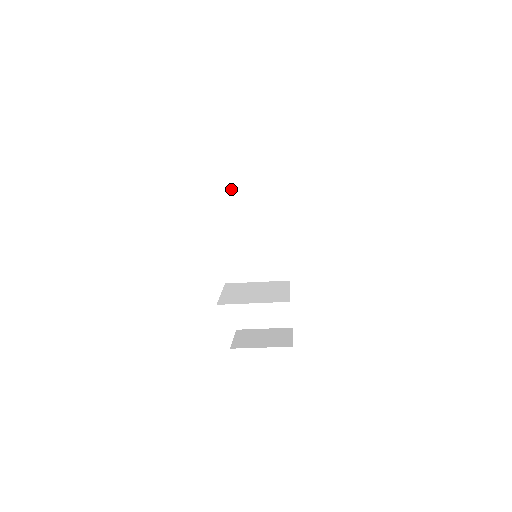
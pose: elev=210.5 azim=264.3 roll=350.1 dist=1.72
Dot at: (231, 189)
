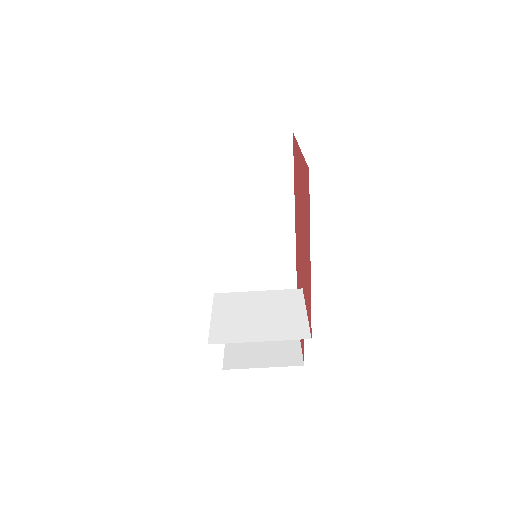
Dot at: (215, 152)
